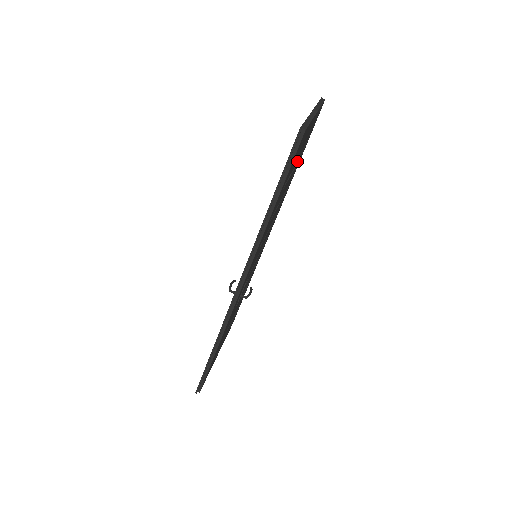
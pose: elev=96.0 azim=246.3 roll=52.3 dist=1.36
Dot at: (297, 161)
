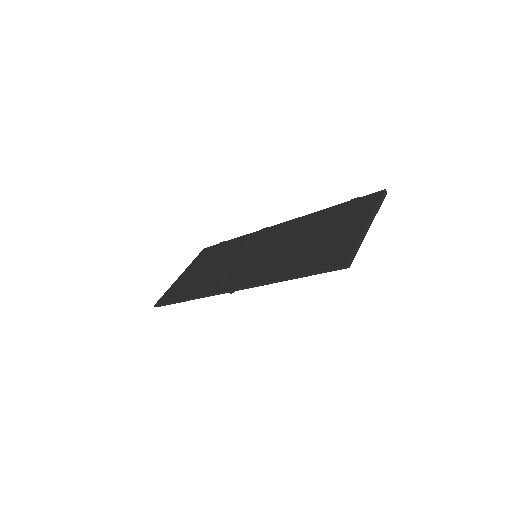
Dot at: occluded
